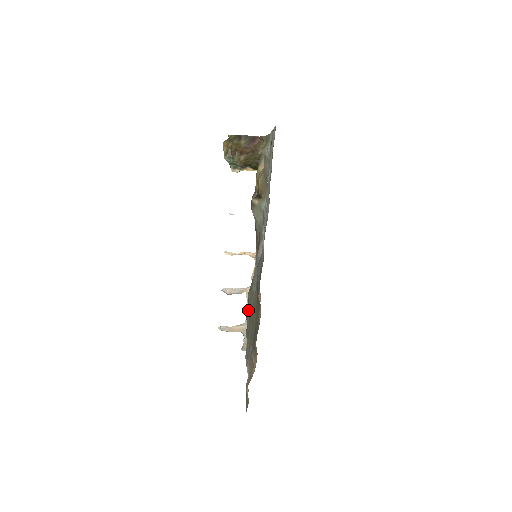
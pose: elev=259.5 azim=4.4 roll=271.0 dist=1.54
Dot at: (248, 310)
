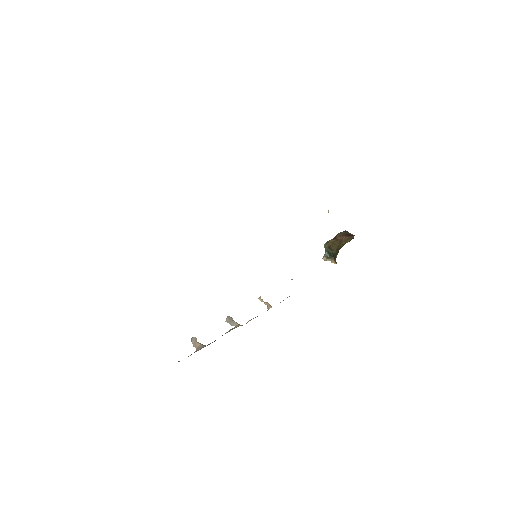
Dot at: occluded
